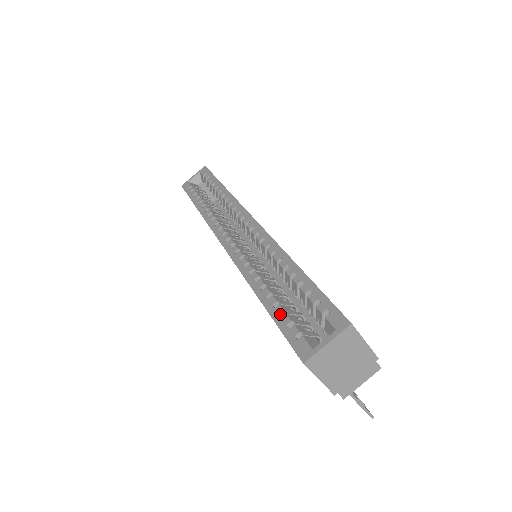
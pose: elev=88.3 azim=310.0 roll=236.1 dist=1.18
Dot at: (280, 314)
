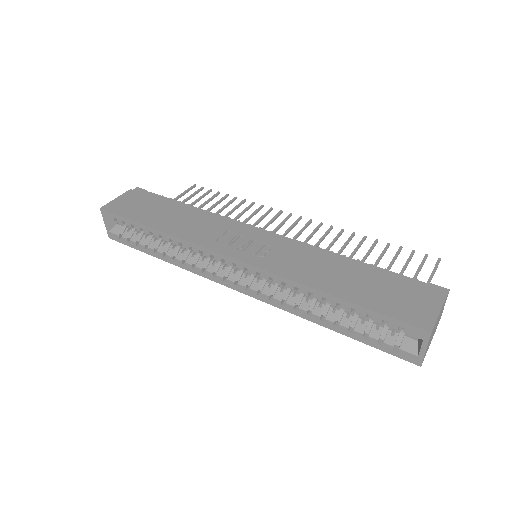
Dot at: (362, 337)
